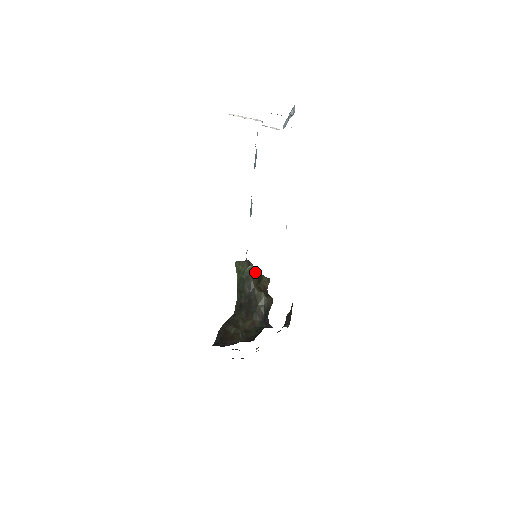
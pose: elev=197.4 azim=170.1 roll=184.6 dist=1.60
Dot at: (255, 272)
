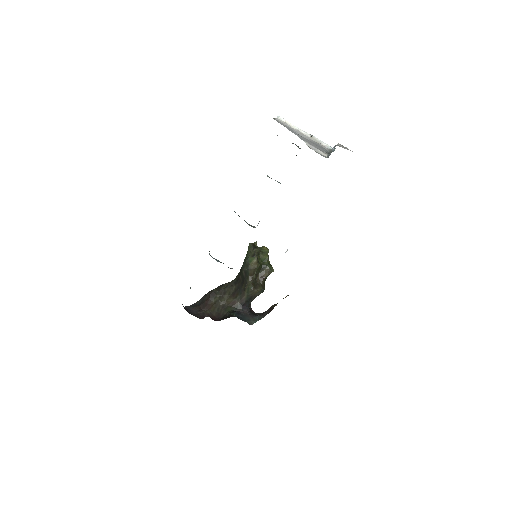
Dot at: (256, 264)
